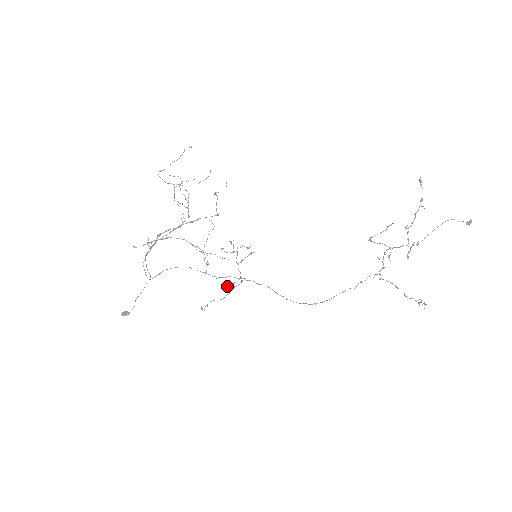
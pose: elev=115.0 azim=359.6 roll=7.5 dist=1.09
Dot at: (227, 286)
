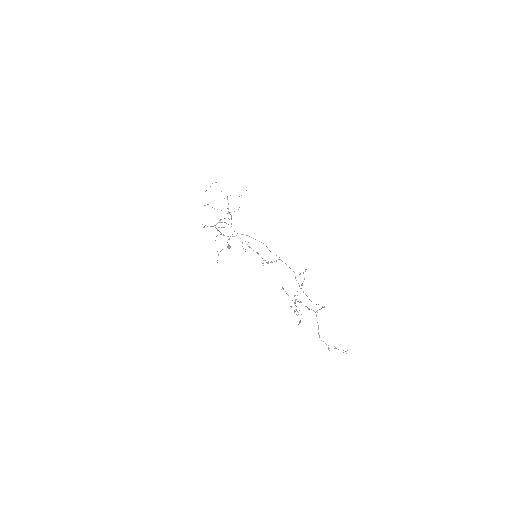
Dot at: (263, 260)
